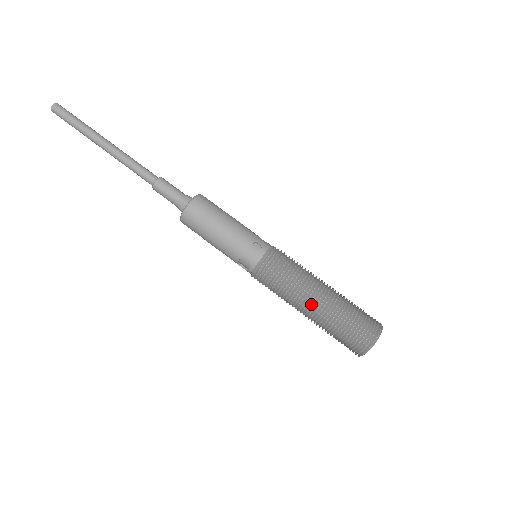
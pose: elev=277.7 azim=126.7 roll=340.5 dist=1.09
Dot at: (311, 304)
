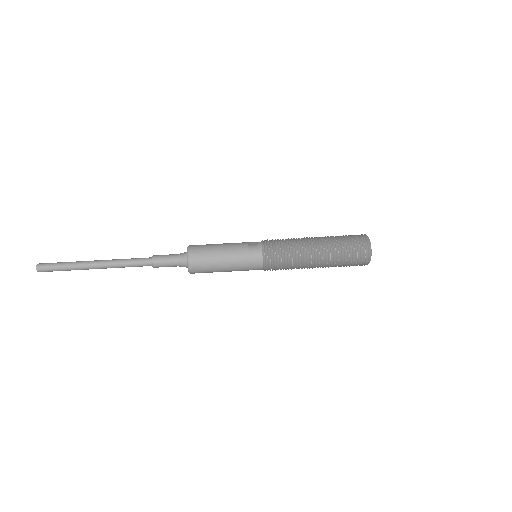
Dot at: (312, 238)
